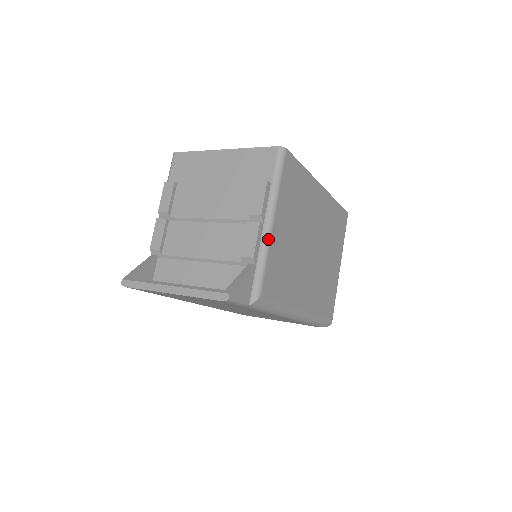
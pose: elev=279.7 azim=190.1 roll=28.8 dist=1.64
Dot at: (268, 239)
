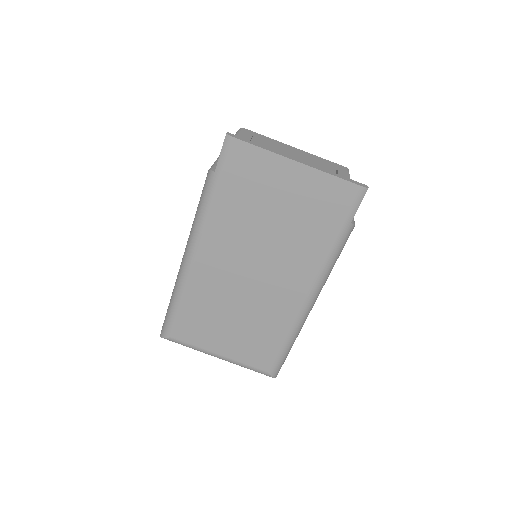
Dot at: occluded
